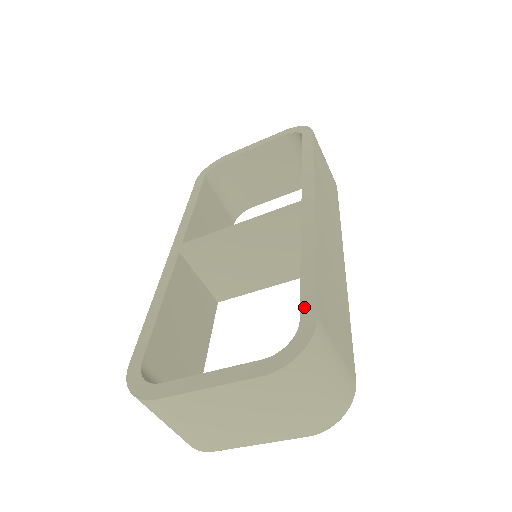
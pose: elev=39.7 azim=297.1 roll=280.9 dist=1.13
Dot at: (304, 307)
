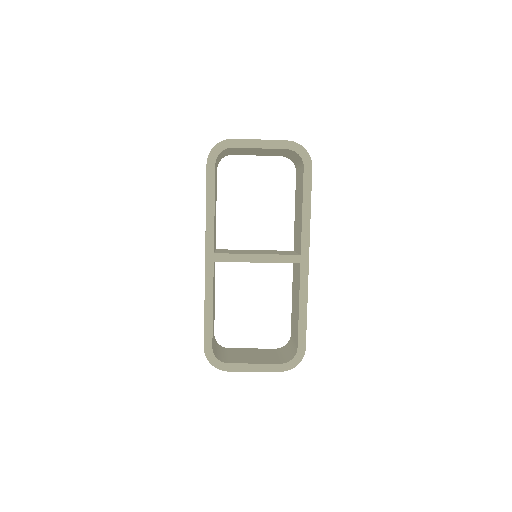
Dot at: (300, 341)
